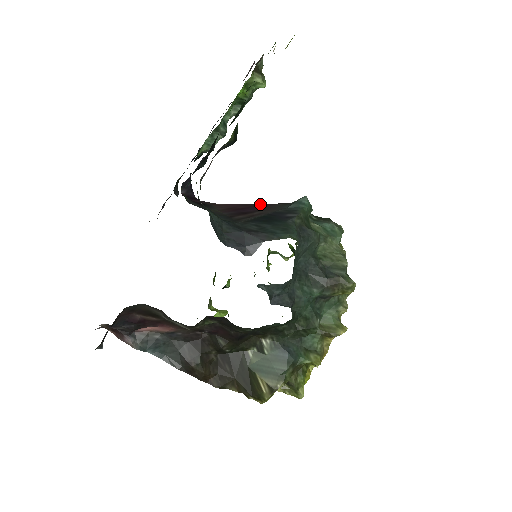
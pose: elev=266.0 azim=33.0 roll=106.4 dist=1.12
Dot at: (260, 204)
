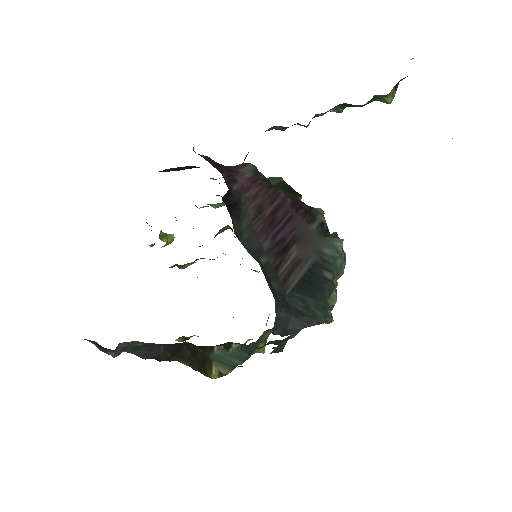
Dot at: (288, 207)
